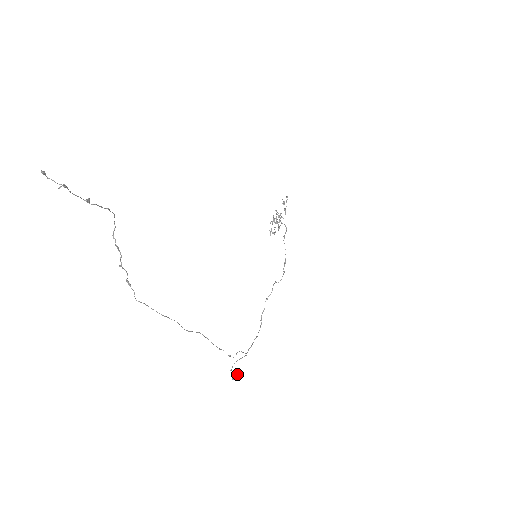
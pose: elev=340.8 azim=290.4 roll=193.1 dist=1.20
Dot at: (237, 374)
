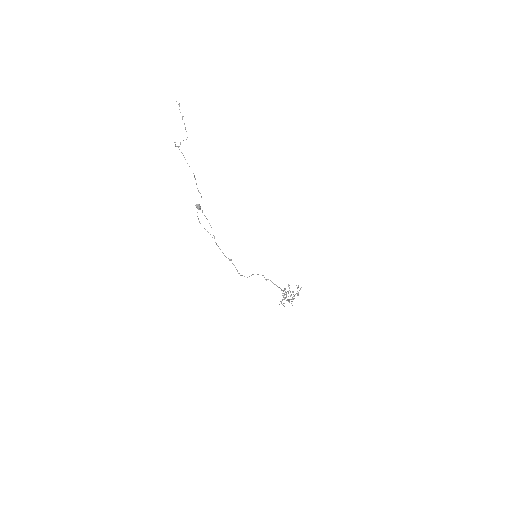
Dot at: occluded
